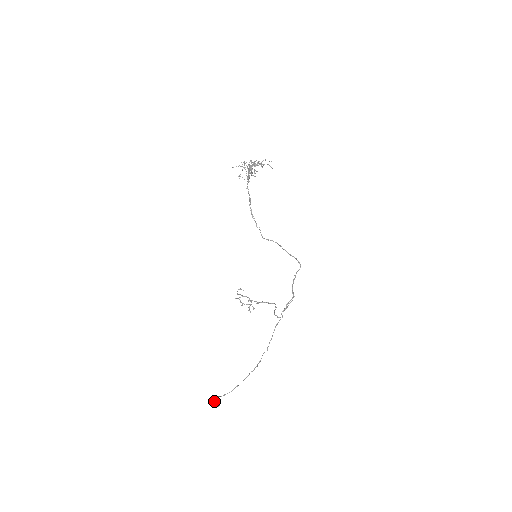
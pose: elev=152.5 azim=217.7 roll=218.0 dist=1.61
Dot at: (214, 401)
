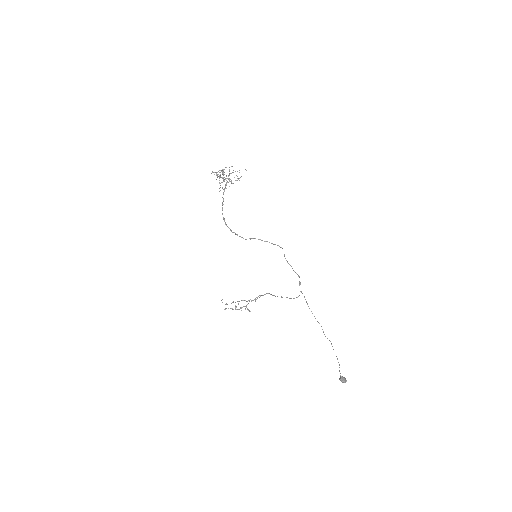
Dot at: (344, 378)
